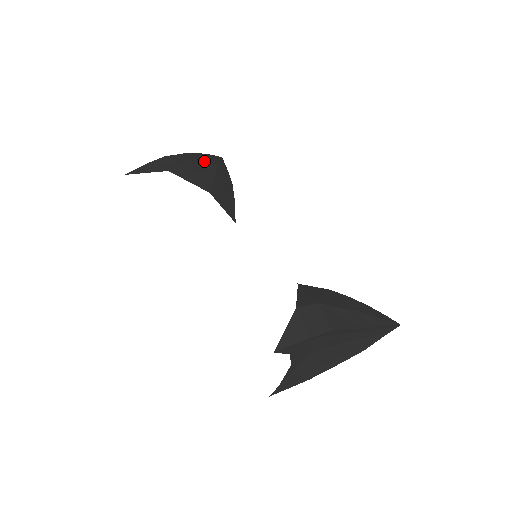
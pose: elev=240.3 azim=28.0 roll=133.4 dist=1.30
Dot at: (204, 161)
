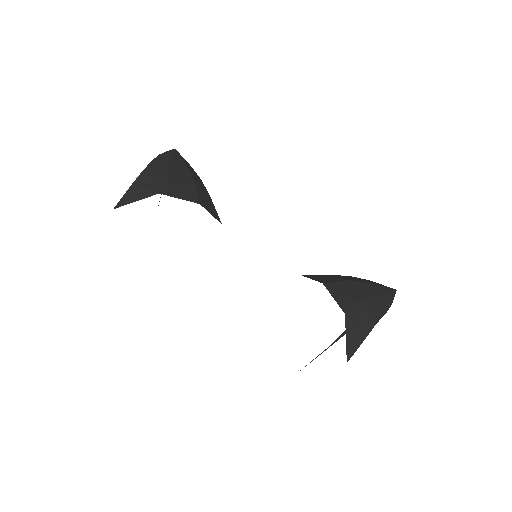
Dot at: (175, 166)
